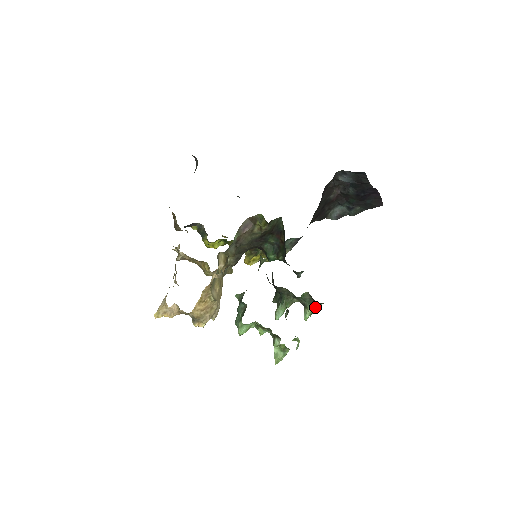
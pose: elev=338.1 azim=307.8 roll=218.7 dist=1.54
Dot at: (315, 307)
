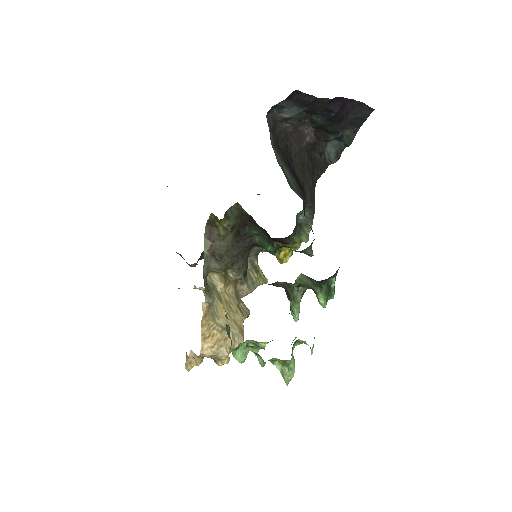
Dot at: (322, 287)
